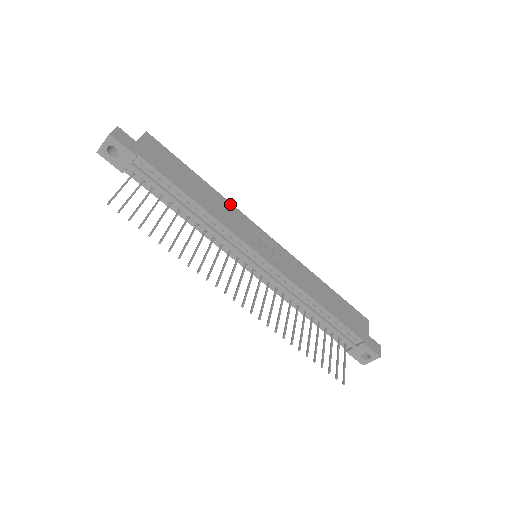
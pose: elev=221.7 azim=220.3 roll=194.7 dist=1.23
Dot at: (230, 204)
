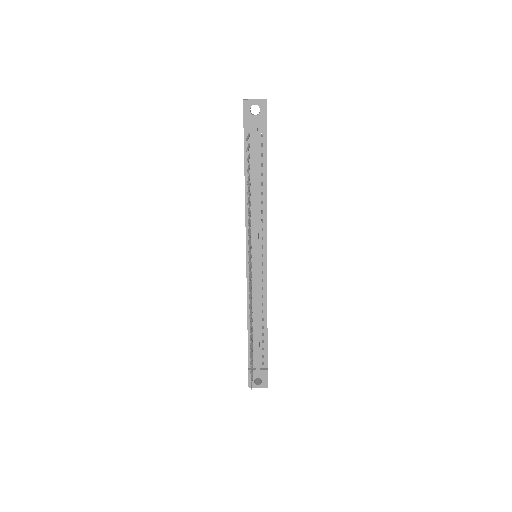
Dot at: occluded
